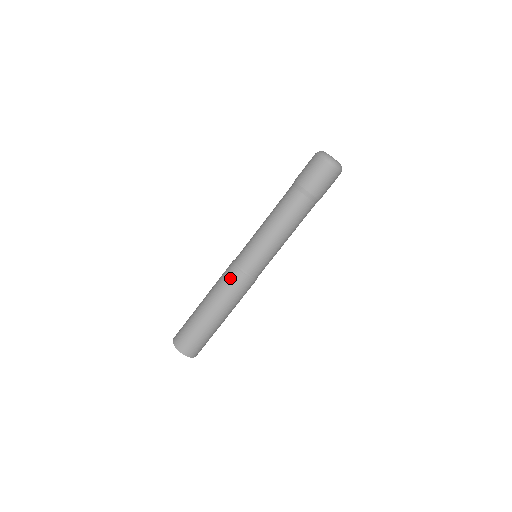
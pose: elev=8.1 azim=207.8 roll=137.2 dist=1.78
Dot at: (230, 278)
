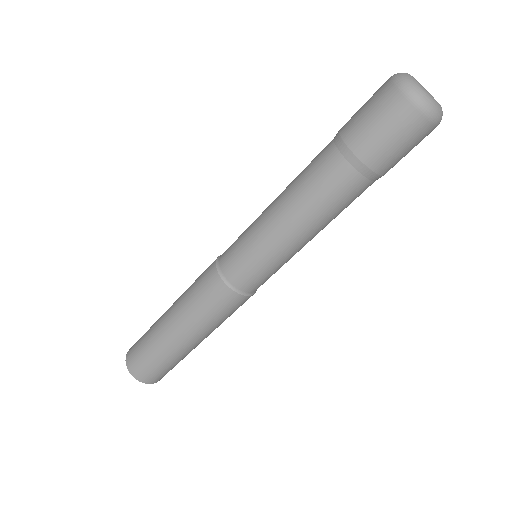
Dot at: (210, 293)
